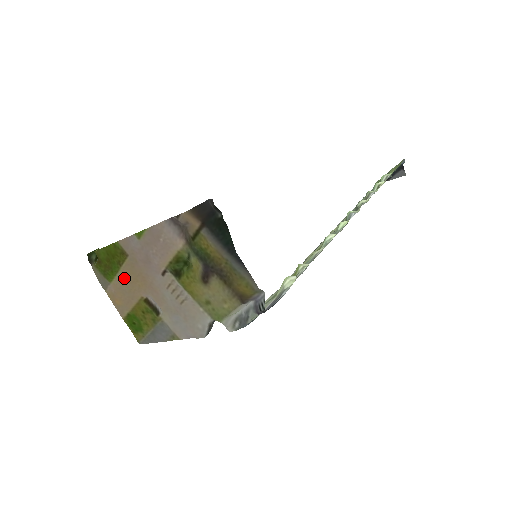
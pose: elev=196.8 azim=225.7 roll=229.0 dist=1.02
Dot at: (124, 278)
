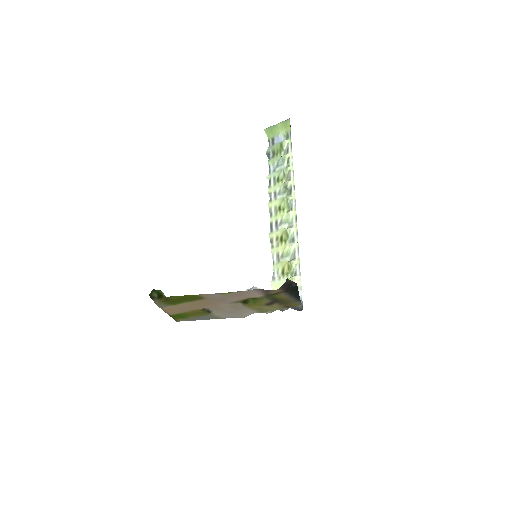
Dot at: (190, 304)
